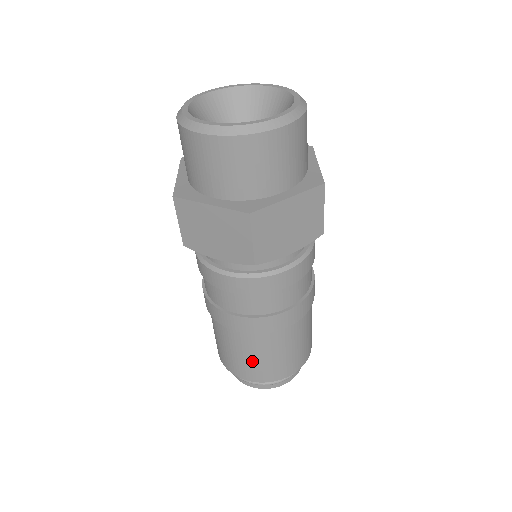
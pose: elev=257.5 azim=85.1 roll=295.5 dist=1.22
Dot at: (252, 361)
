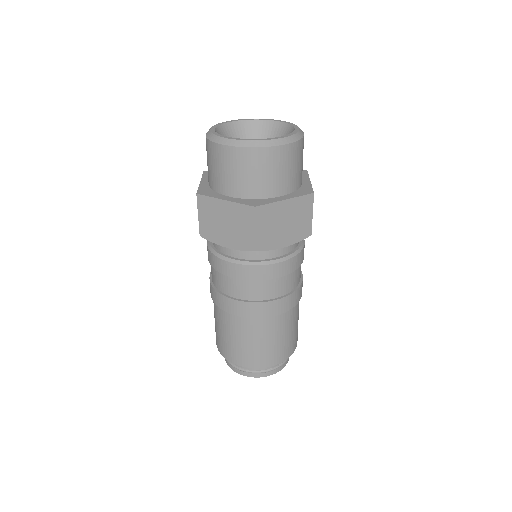
Dot at: (245, 346)
